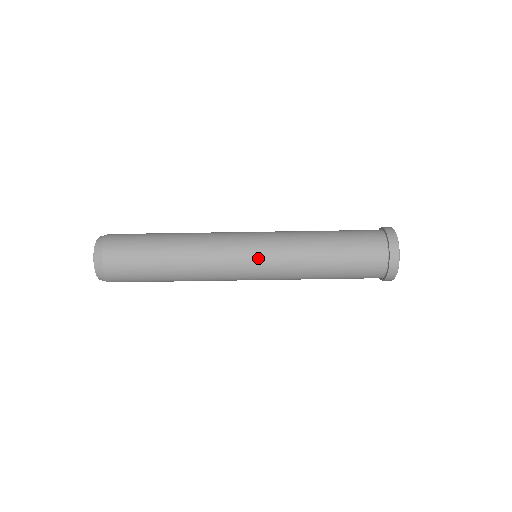
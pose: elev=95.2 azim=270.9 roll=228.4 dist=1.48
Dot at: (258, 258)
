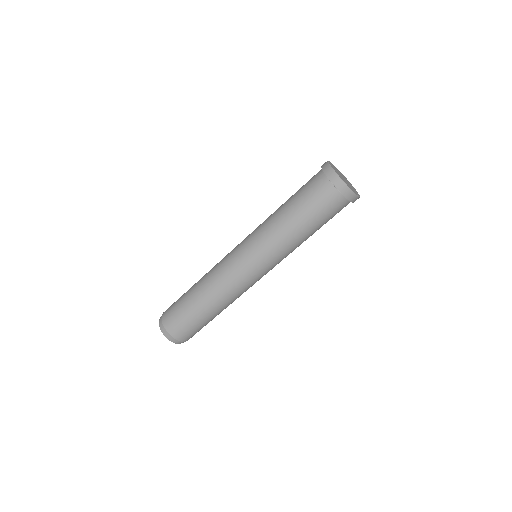
Dot at: (257, 265)
